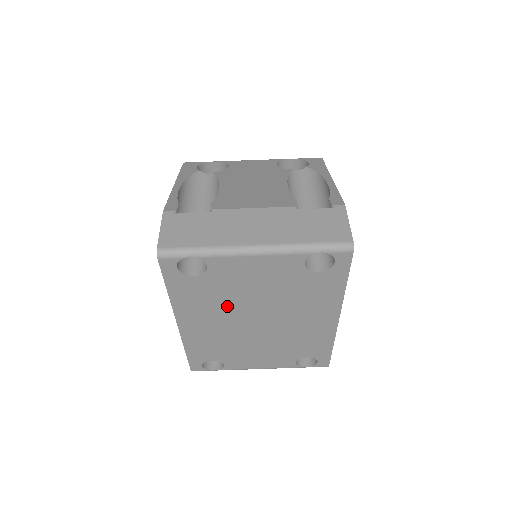
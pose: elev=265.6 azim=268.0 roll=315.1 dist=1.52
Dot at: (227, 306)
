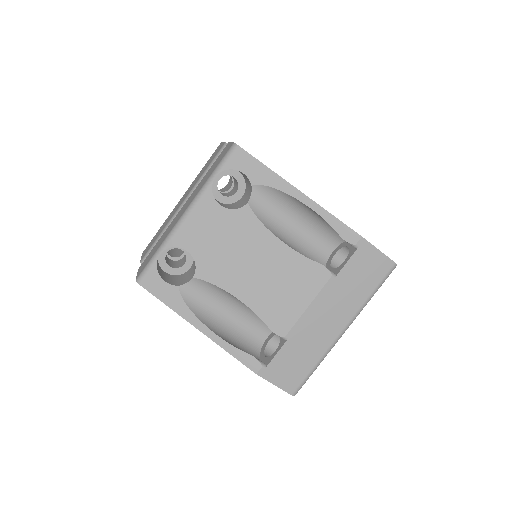
Dot at: occluded
